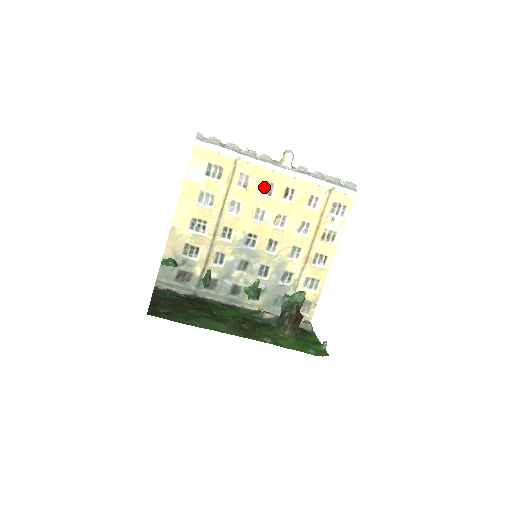
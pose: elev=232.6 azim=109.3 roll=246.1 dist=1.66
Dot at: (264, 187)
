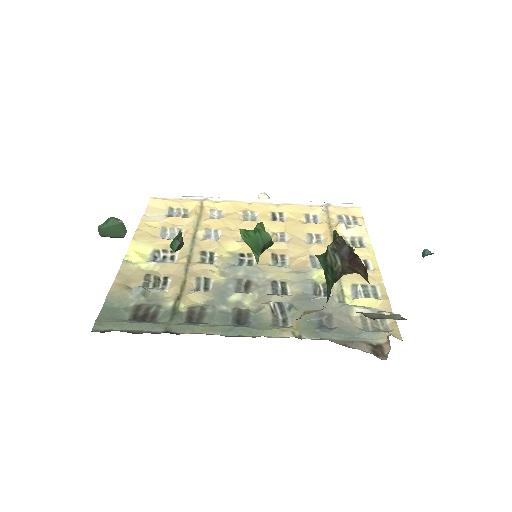
Dot at: (244, 217)
